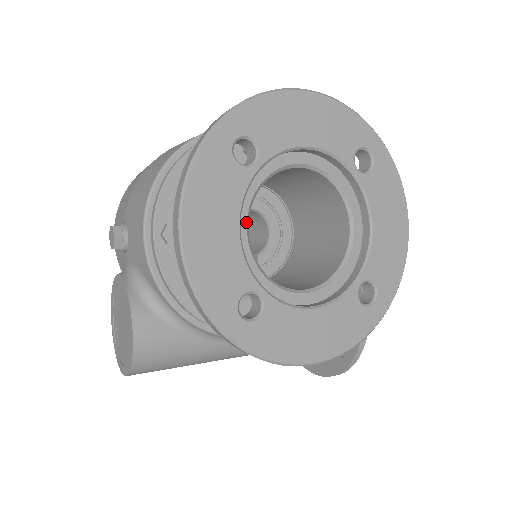
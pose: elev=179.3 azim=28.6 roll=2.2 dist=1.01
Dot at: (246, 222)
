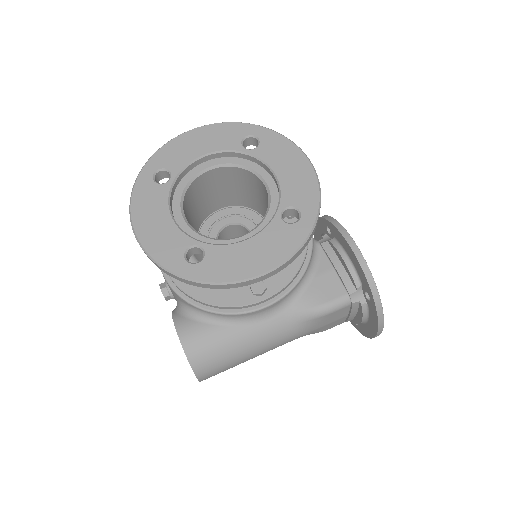
Dot at: (181, 213)
